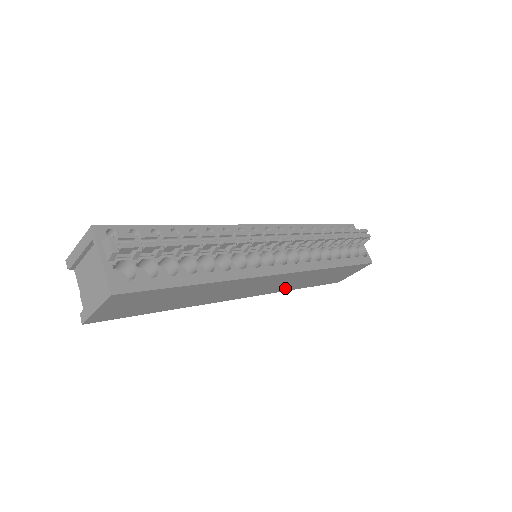
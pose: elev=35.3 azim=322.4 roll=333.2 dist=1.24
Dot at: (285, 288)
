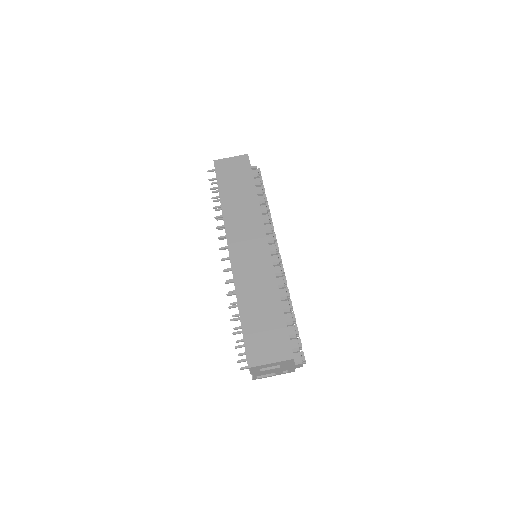
Dot at: (241, 283)
